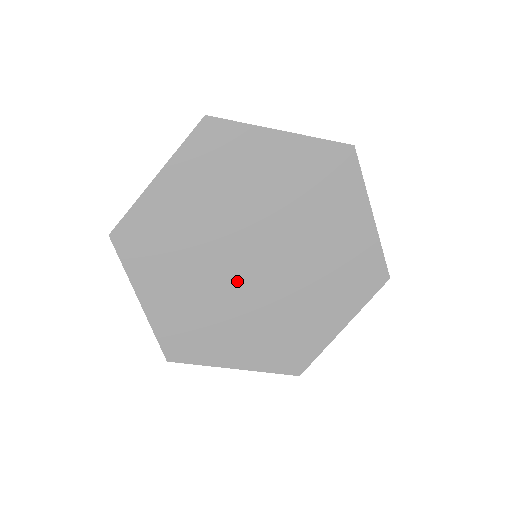
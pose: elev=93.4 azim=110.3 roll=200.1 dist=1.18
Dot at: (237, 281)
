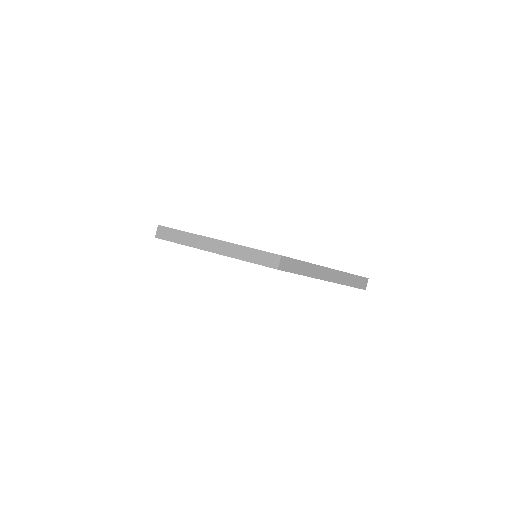
Dot at: occluded
